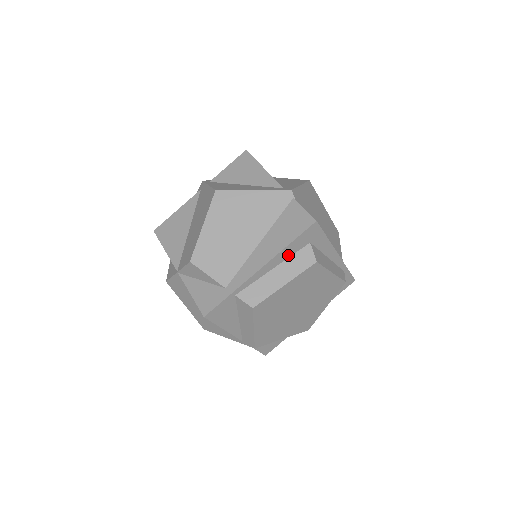
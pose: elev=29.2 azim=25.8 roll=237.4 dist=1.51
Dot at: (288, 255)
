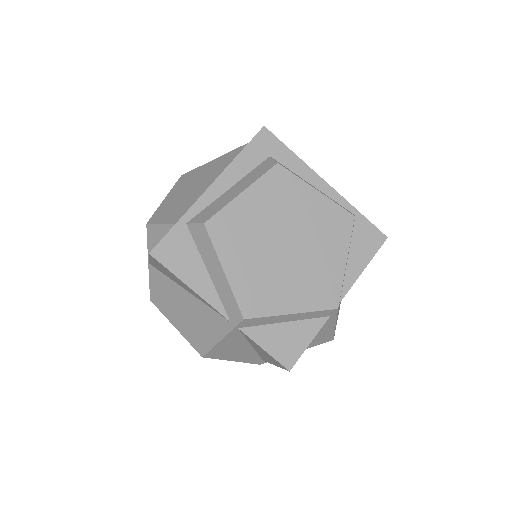
Dot at: (244, 171)
